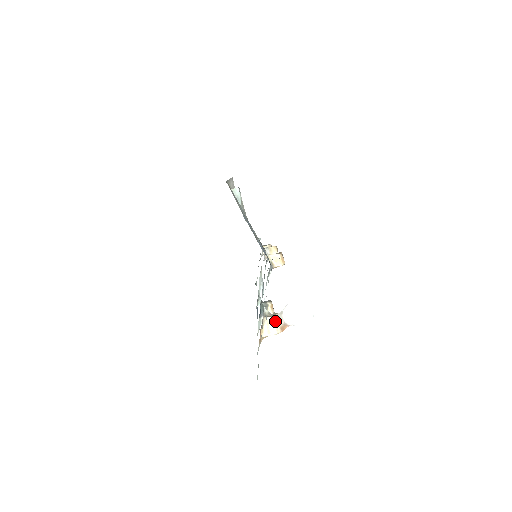
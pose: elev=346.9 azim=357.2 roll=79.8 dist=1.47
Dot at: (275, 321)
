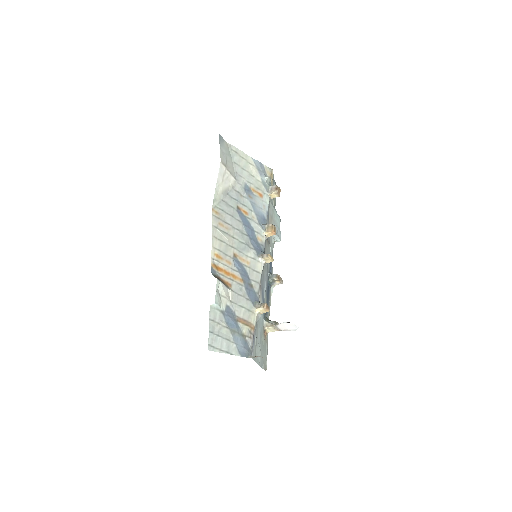
Dot at: (273, 328)
